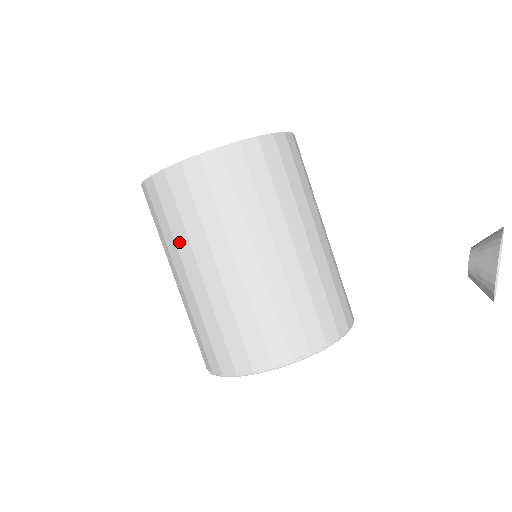
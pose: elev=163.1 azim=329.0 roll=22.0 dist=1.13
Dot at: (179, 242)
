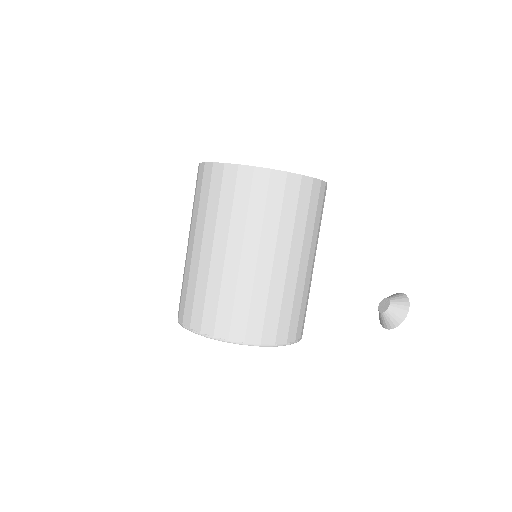
Dot at: (267, 229)
